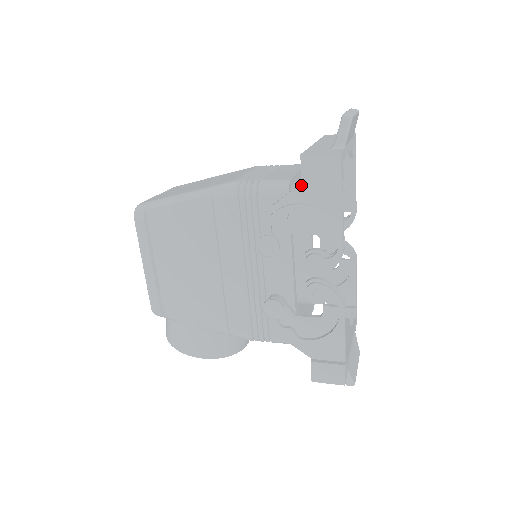
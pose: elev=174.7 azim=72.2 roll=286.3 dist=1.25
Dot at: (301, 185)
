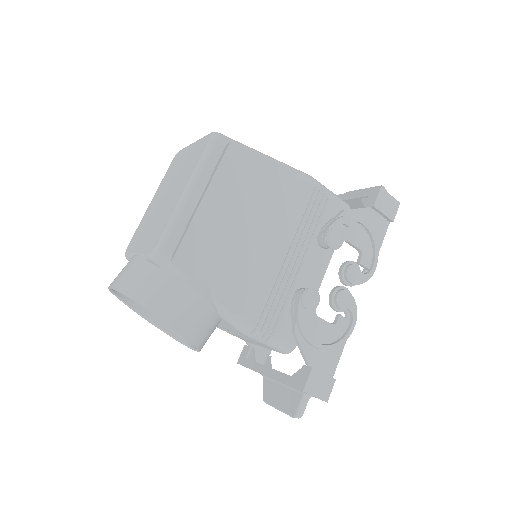
Dot at: (368, 208)
